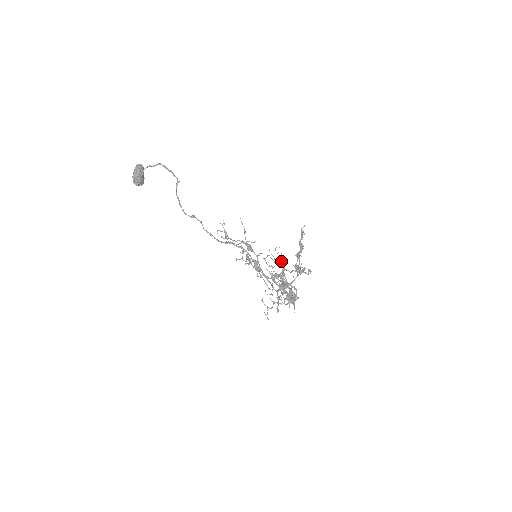
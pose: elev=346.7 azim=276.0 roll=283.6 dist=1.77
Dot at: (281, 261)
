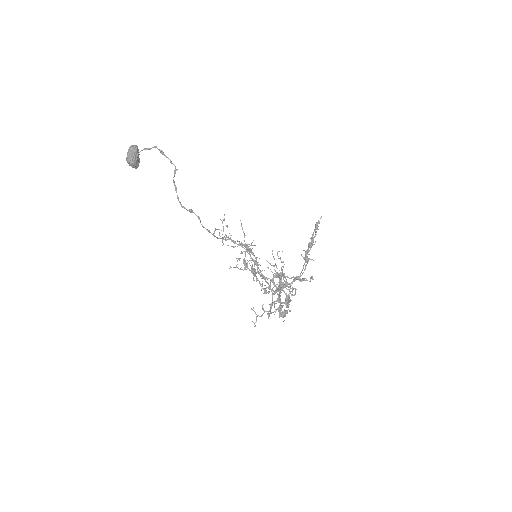
Dot at: (281, 267)
